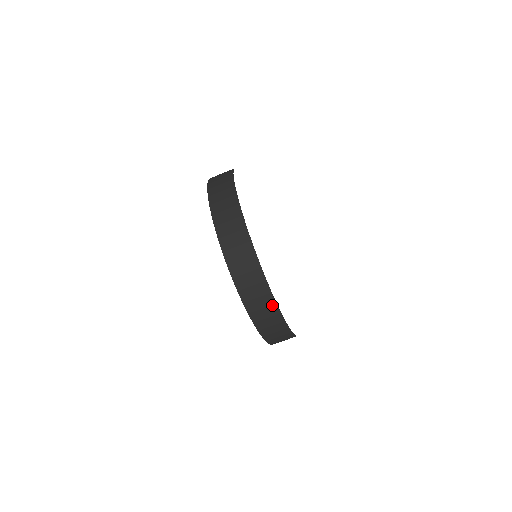
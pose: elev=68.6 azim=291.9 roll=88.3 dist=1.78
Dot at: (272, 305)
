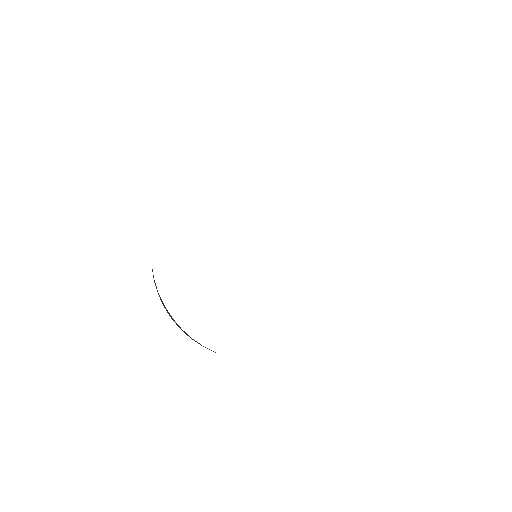
Dot at: occluded
